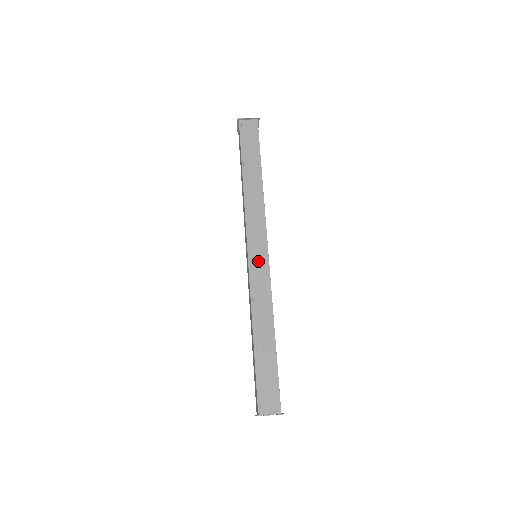
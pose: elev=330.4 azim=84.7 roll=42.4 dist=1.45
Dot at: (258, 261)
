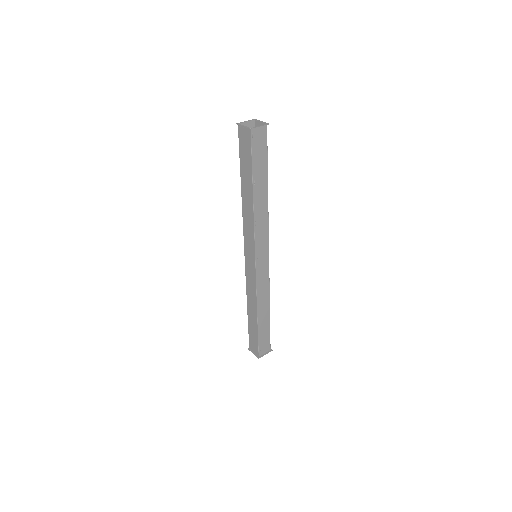
Dot at: (262, 266)
